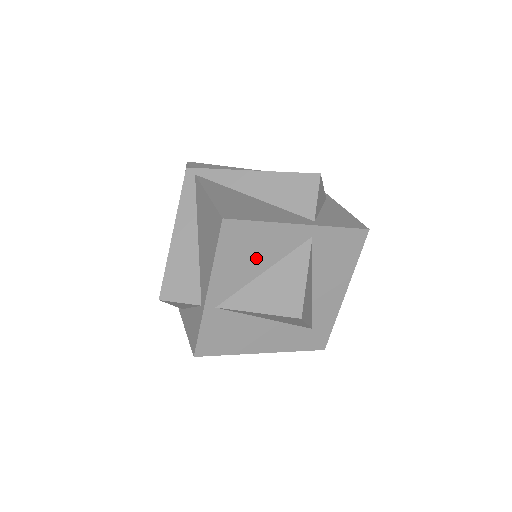
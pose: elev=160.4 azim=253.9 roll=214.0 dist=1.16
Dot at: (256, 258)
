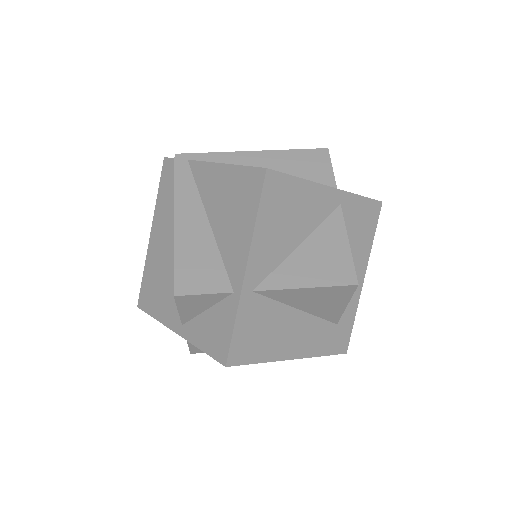
Dot at: (293, 225)
